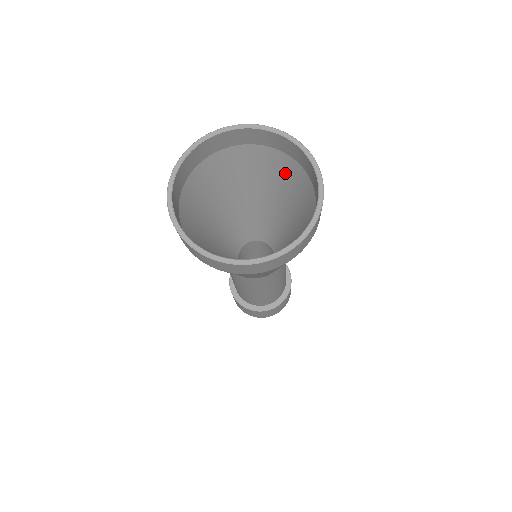
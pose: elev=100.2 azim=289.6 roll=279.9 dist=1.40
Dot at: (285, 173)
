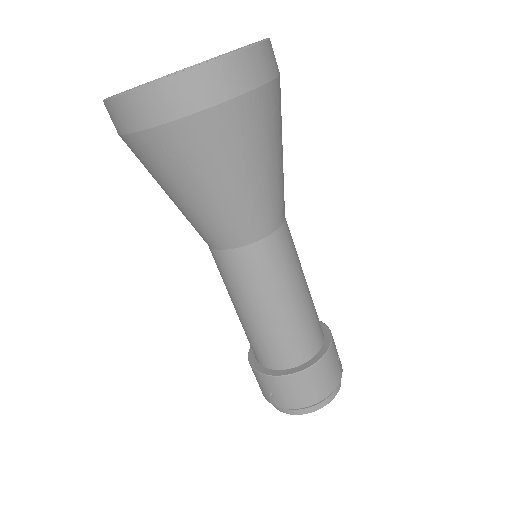
Dot at: occluded
